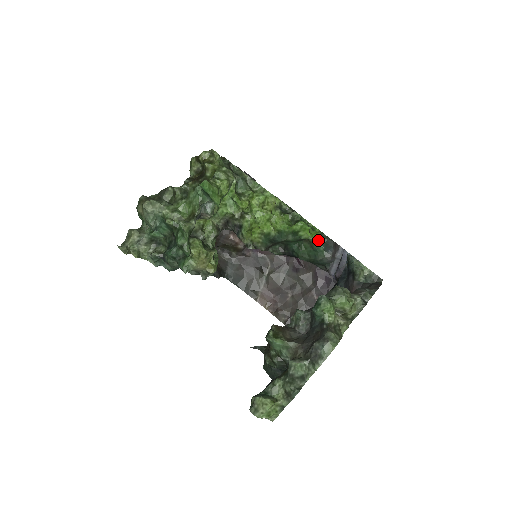
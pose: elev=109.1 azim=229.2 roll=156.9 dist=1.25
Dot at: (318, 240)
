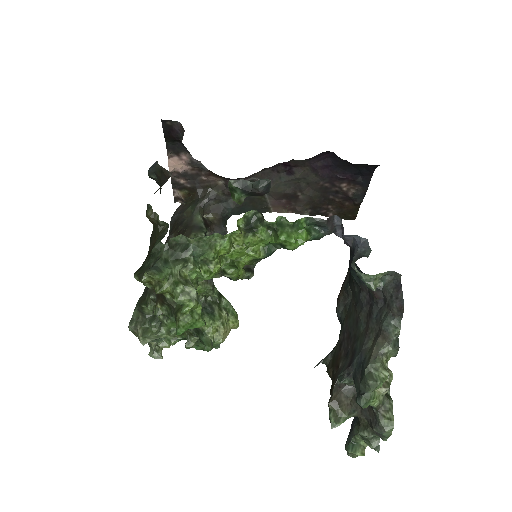
Dot at: (309, 235)
